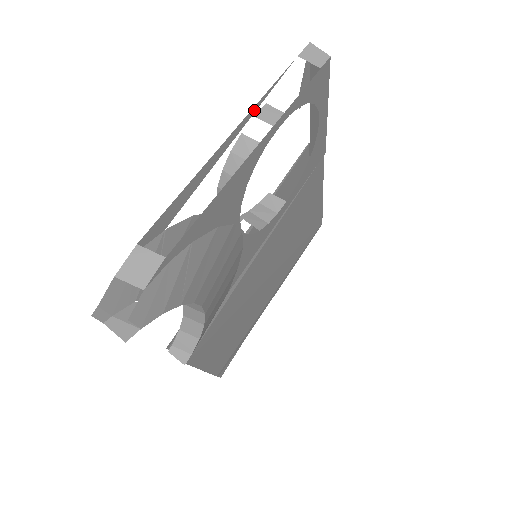
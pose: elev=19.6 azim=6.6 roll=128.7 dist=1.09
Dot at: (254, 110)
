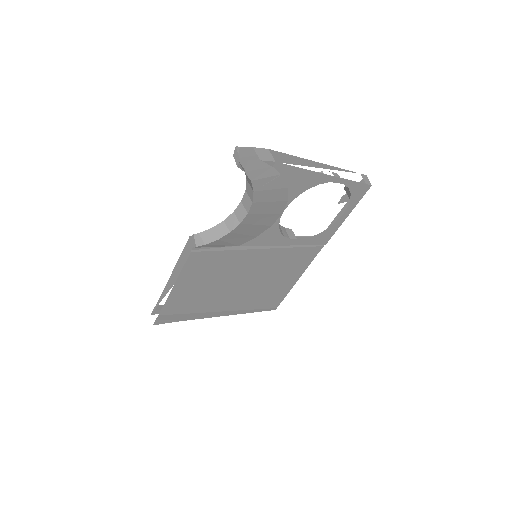
Dot at: (334, 169)
